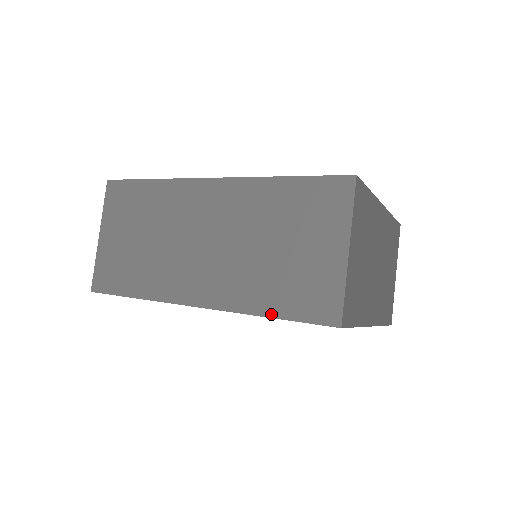
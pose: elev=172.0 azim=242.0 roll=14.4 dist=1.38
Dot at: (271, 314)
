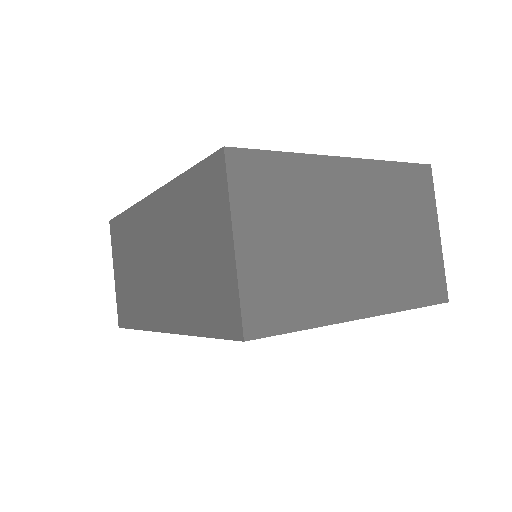
Dot at: (200, 332)
